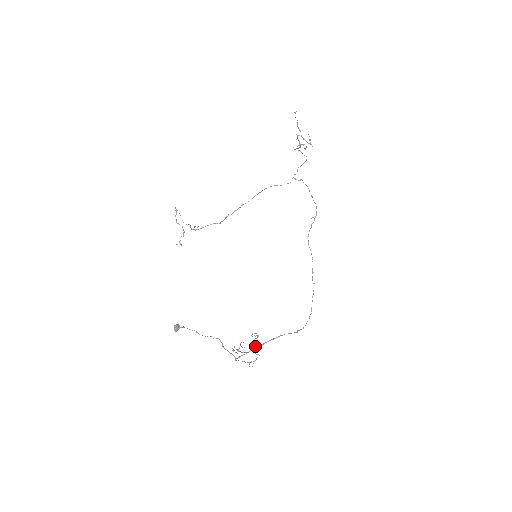
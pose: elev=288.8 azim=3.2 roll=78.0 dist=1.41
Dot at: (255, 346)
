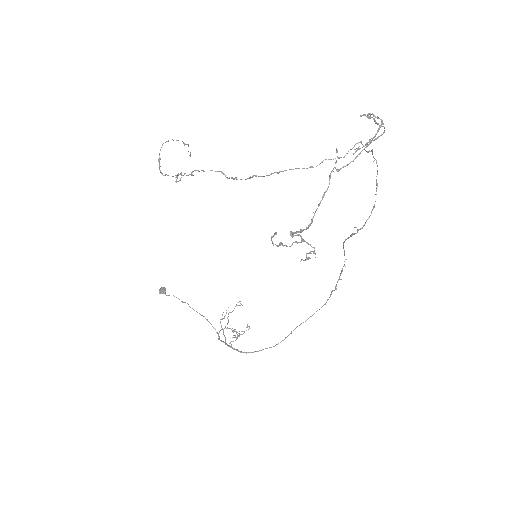
Dot at: (231, 346)
